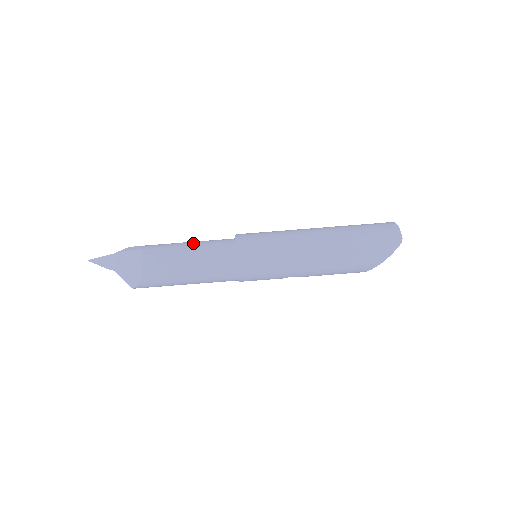
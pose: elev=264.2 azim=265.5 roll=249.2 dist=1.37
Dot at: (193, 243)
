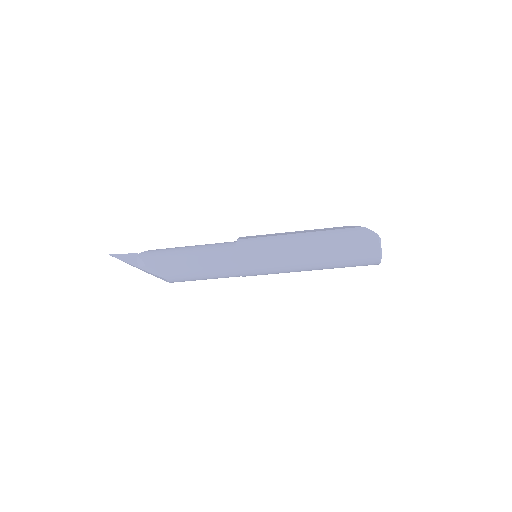
Dot at: (204, 272)
